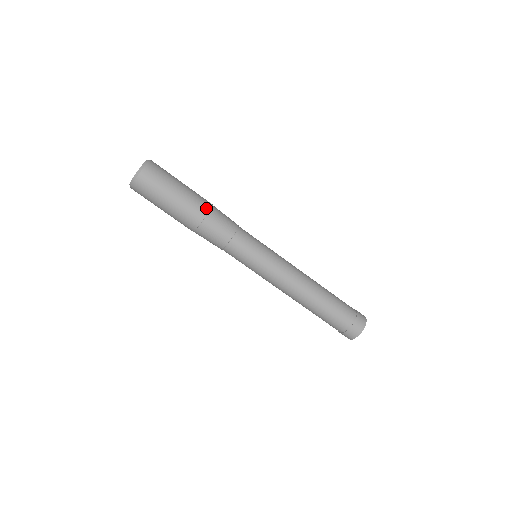
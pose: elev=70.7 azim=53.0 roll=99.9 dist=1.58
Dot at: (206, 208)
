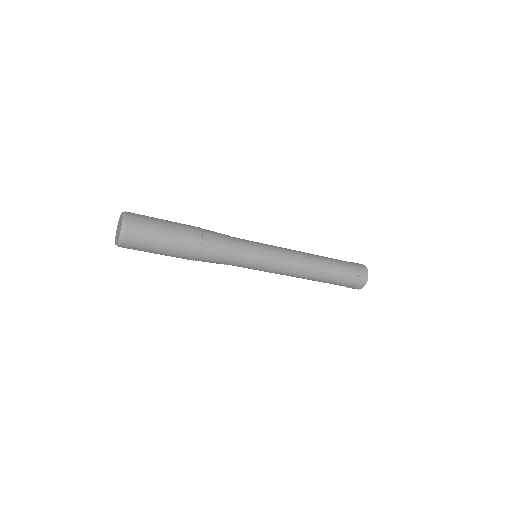
Dot at: (198, 237)
